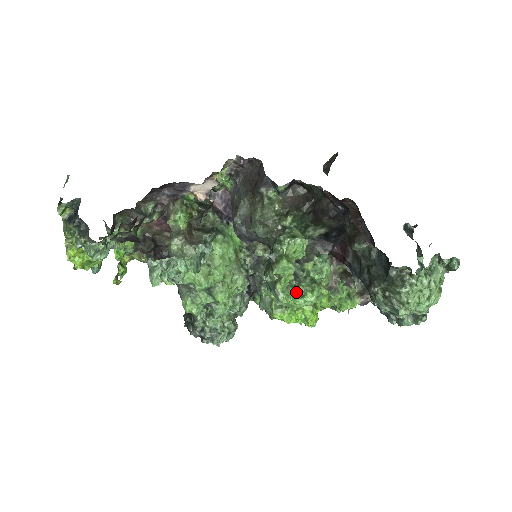
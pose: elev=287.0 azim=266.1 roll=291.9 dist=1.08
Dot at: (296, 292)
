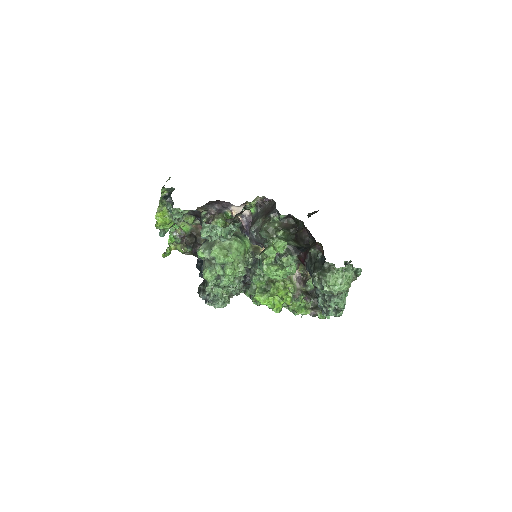
Dot at: (273, 267)
